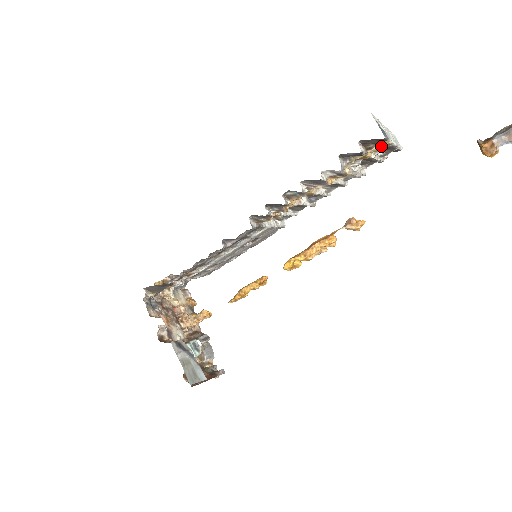
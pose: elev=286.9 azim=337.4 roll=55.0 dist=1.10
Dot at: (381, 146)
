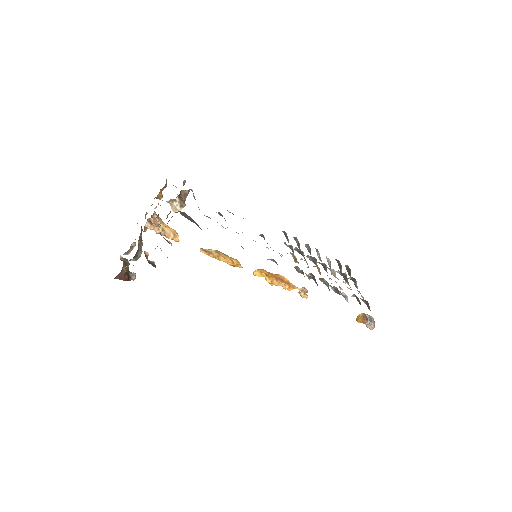
Dot at: (359, 291)
